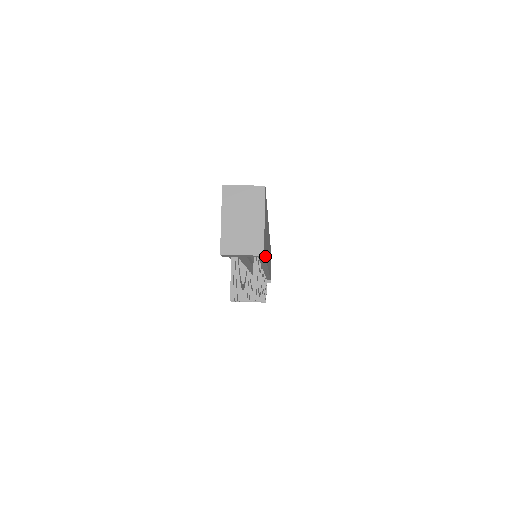
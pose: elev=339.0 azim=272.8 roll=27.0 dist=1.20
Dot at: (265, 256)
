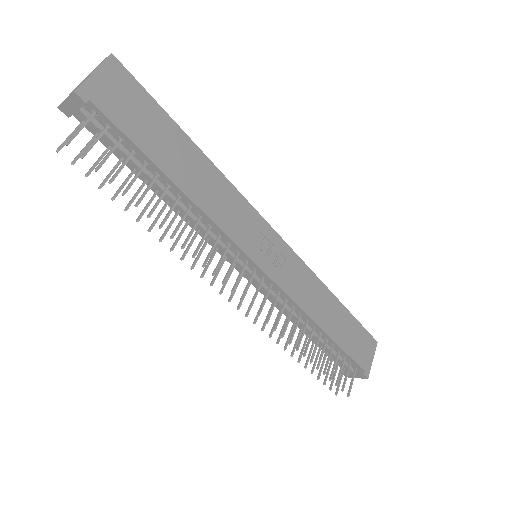
Dot at: (126, 136)
